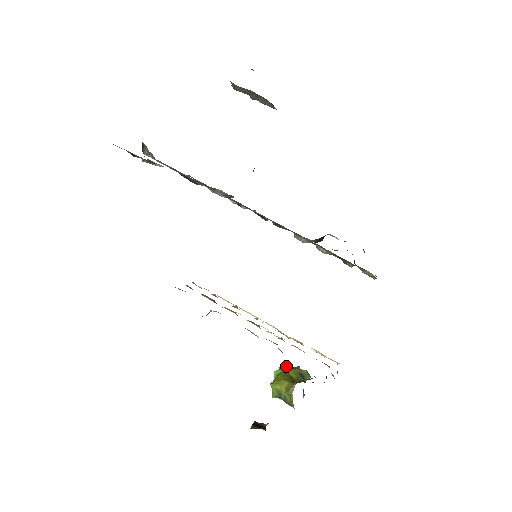
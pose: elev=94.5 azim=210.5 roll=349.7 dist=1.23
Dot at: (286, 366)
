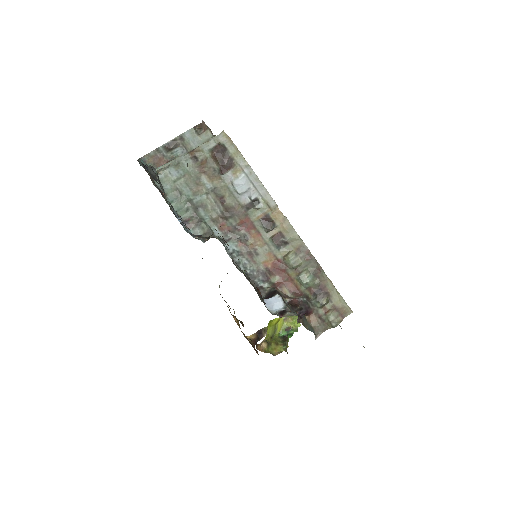
Dot at: (282, 318)
